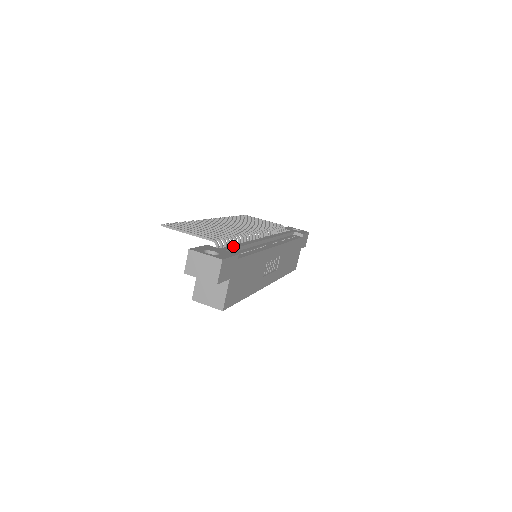
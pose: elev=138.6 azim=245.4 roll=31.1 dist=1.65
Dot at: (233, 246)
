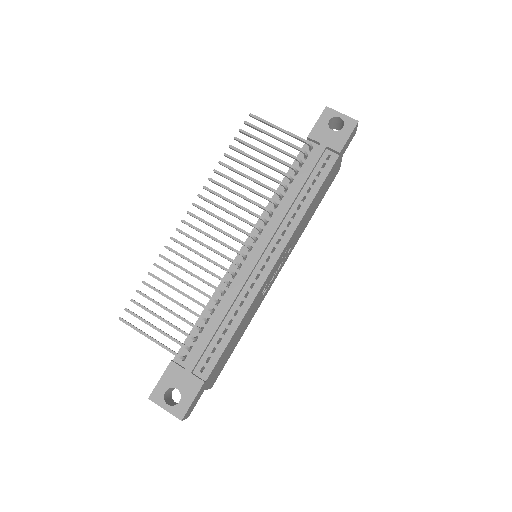
Dot at: (203, 344)
